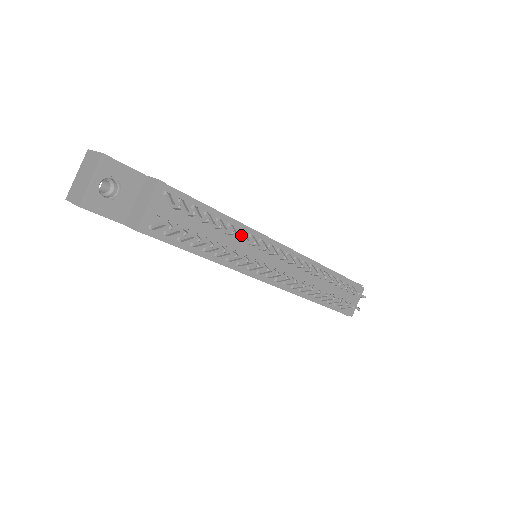
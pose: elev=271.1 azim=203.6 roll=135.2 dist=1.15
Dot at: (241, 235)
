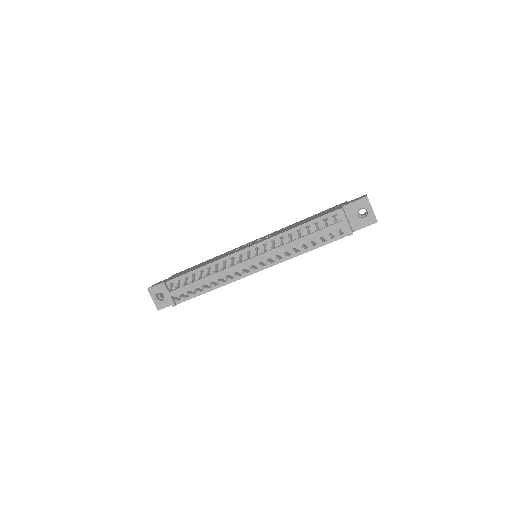
Dot at: (219, 266)
